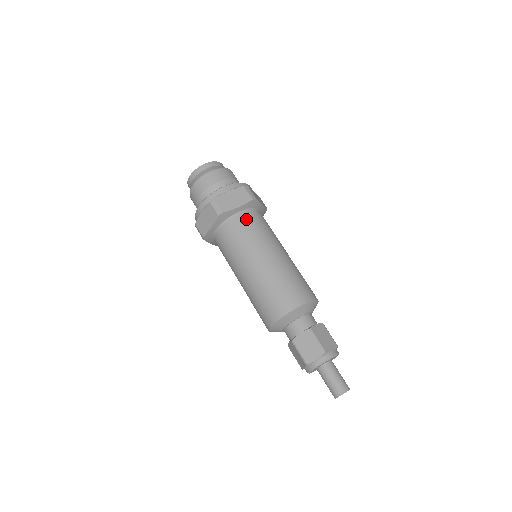
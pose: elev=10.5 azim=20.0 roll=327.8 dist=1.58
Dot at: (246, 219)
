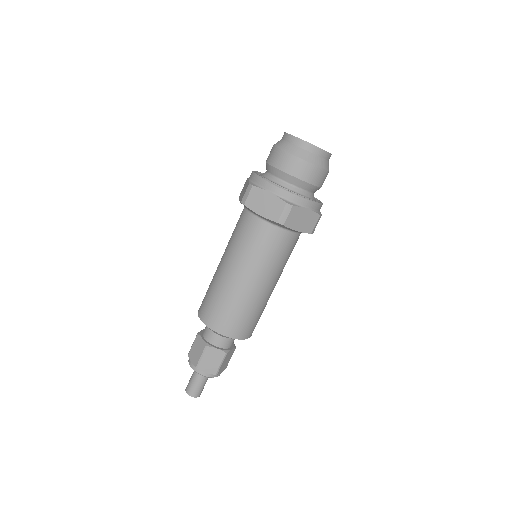
Dot at: (288, 241)
